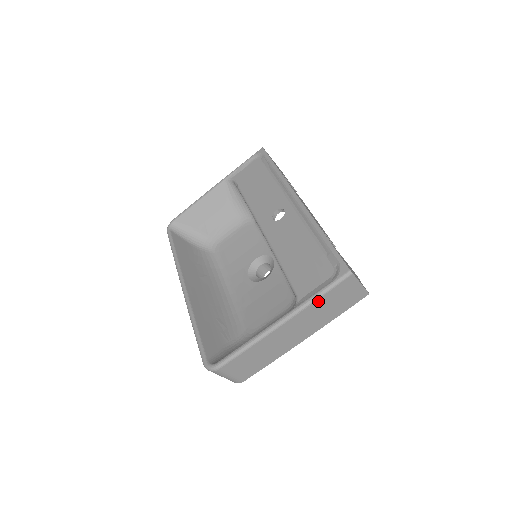
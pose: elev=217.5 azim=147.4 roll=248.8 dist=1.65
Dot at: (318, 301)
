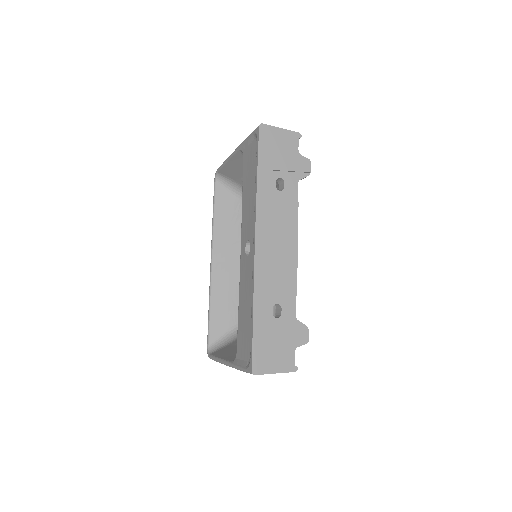
Dot at: occluded
